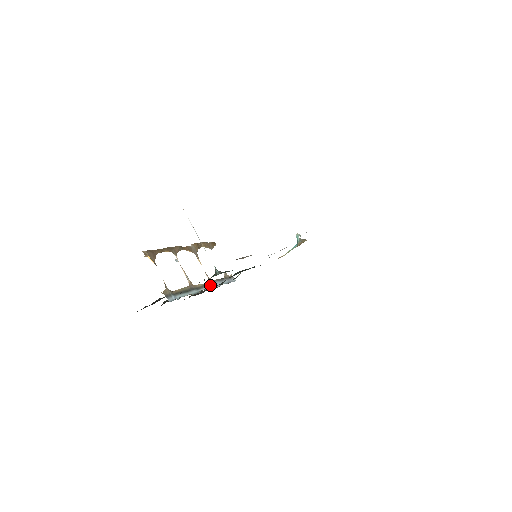
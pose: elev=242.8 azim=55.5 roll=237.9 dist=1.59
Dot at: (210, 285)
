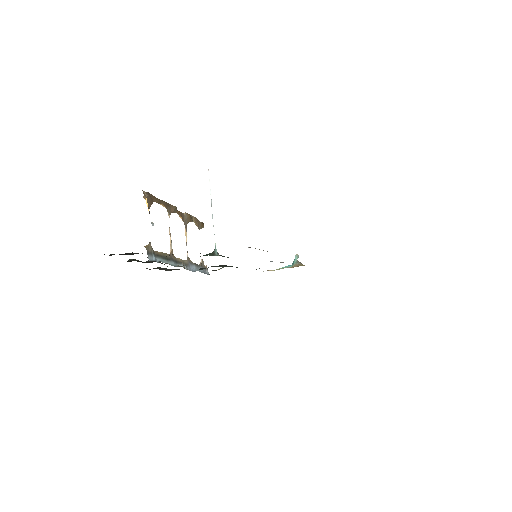
Dot at: (187, 265)
